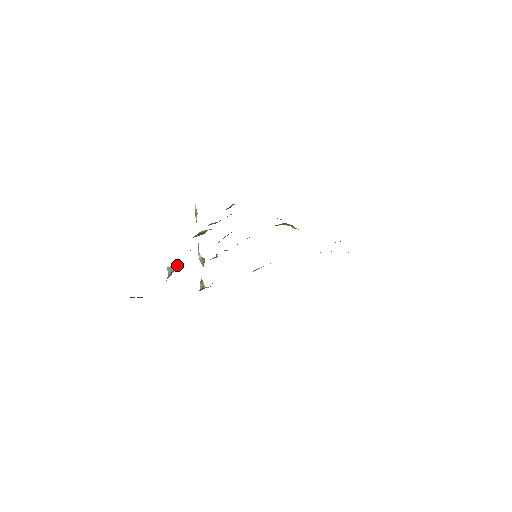
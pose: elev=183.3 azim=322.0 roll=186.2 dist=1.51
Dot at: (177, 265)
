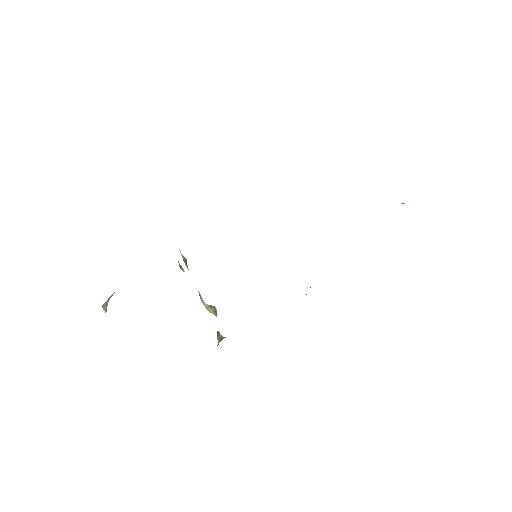
Dot at: (111, 295)
